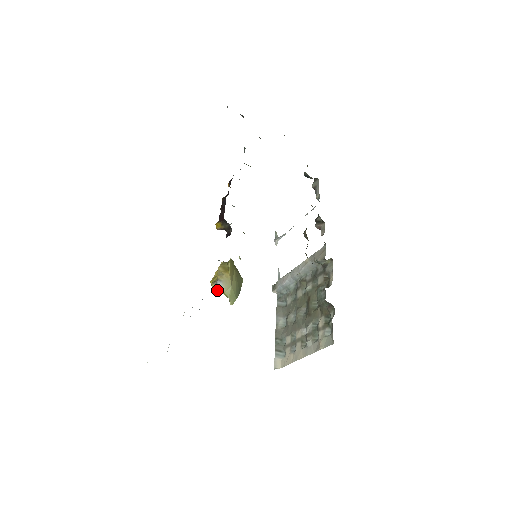
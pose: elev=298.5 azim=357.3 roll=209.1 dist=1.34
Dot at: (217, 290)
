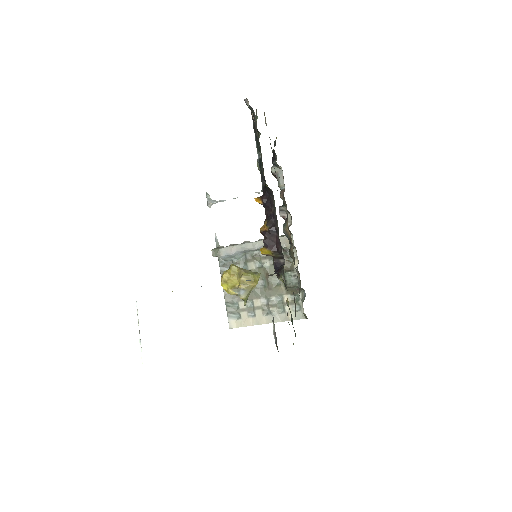
Dot at: occluded
